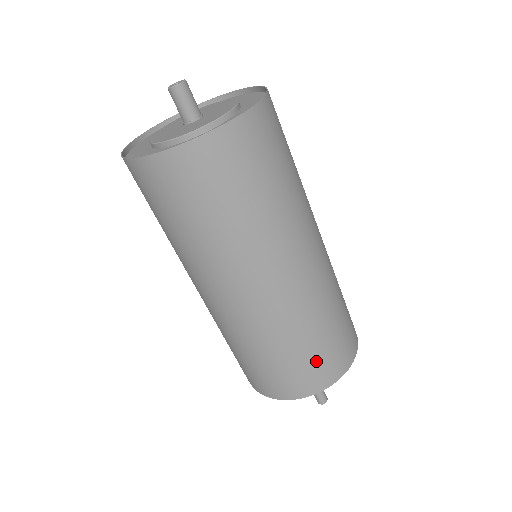
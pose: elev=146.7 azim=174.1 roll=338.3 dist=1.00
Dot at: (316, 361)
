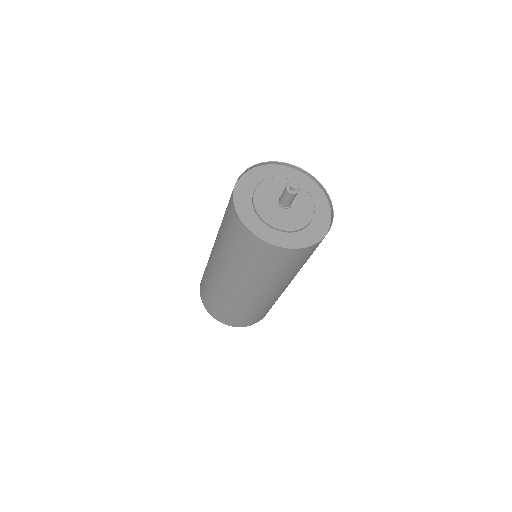
Dot at: (245, 319)
